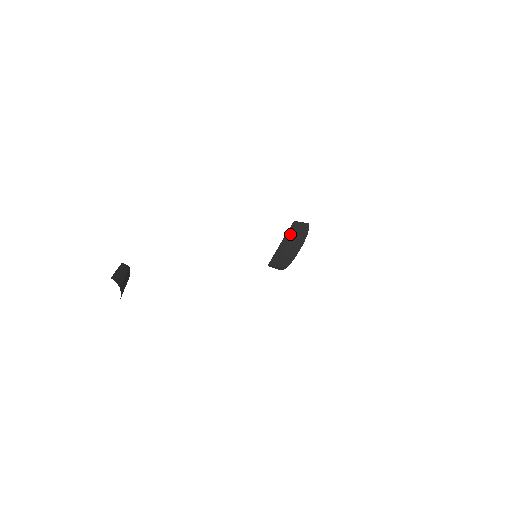
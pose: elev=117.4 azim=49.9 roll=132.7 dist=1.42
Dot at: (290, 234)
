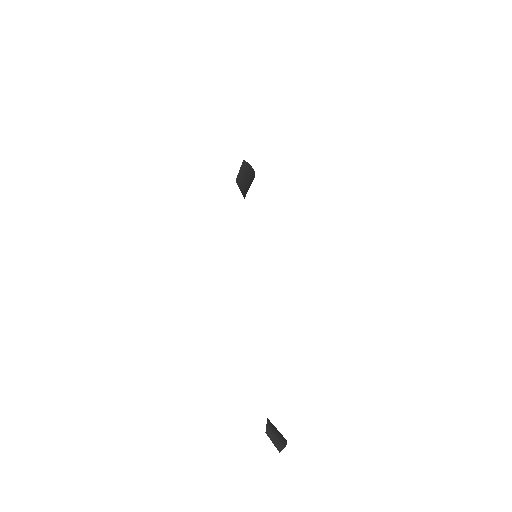
Dot at: (242, 186)
